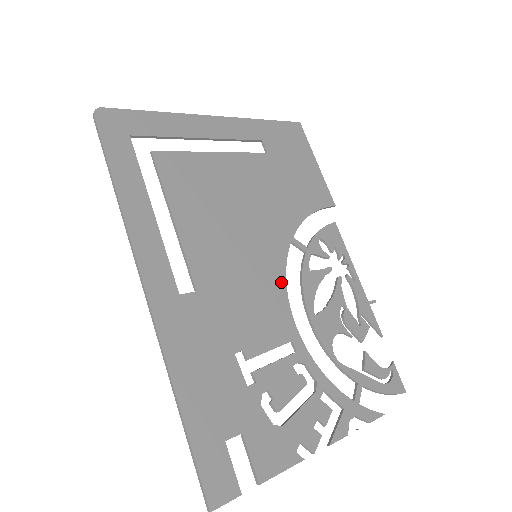
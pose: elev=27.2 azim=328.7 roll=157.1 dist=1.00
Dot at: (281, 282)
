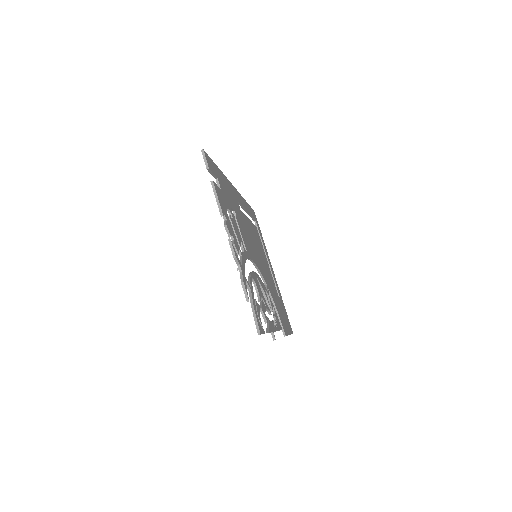
Dot at: (256, 263)
